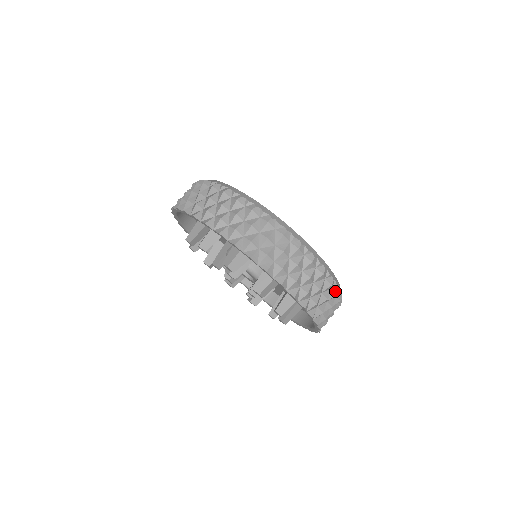
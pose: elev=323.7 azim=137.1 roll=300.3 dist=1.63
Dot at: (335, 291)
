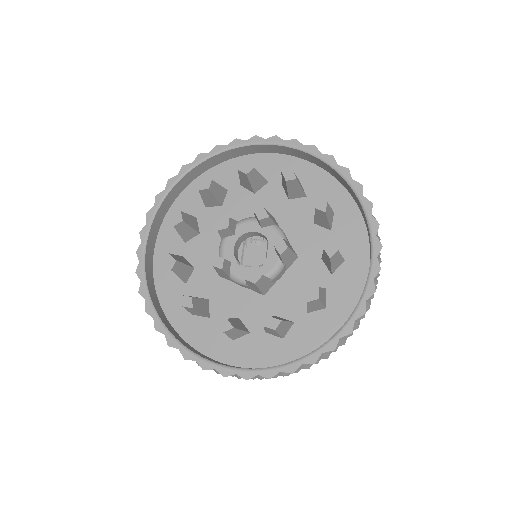
Dot at: occluded
